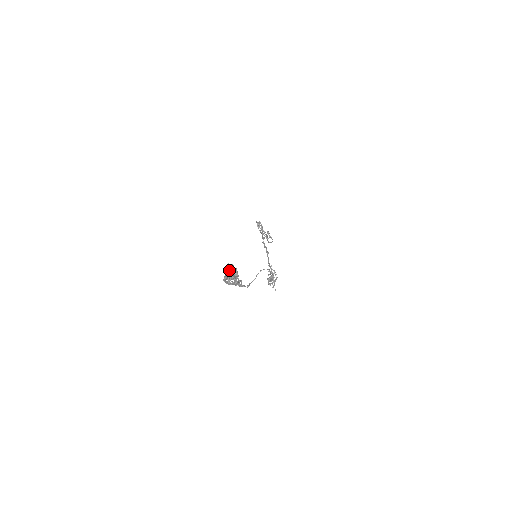
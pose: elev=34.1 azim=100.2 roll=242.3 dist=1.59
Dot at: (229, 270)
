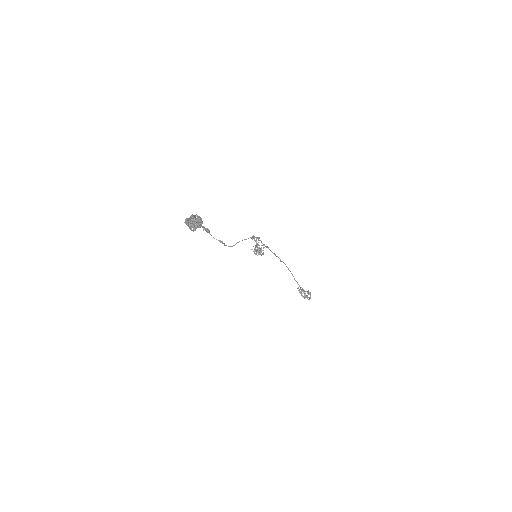
Dot at: occluded
